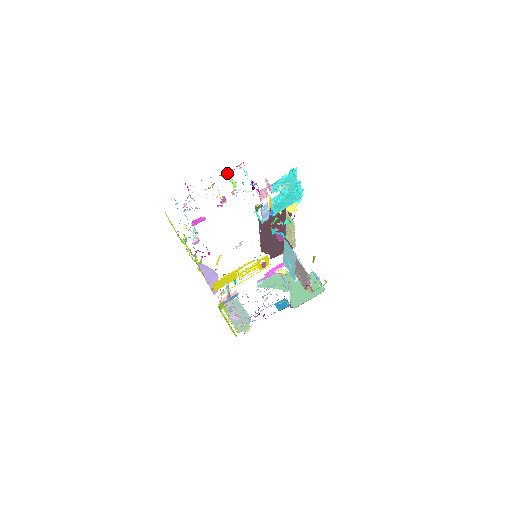
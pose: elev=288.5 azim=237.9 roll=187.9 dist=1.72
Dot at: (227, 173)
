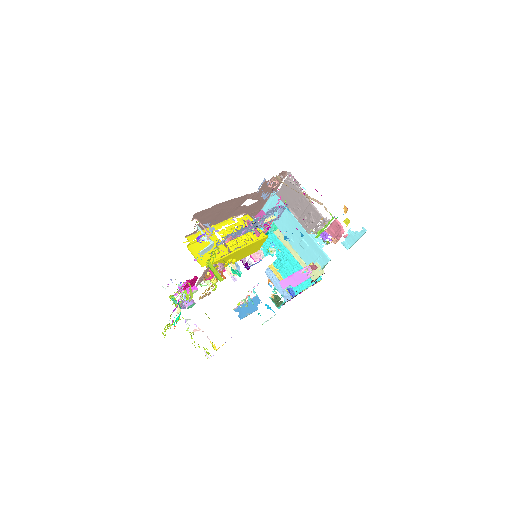
Dot at: occluded
